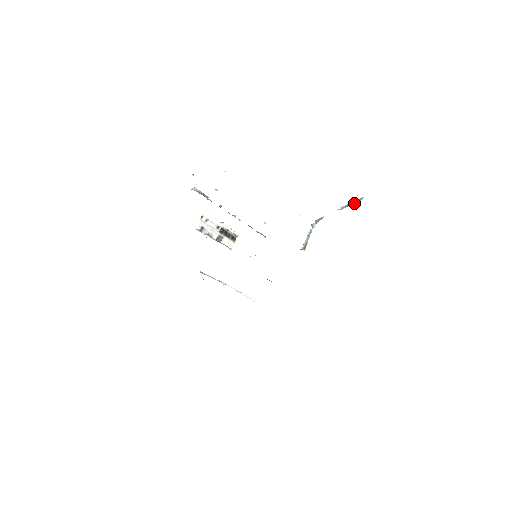
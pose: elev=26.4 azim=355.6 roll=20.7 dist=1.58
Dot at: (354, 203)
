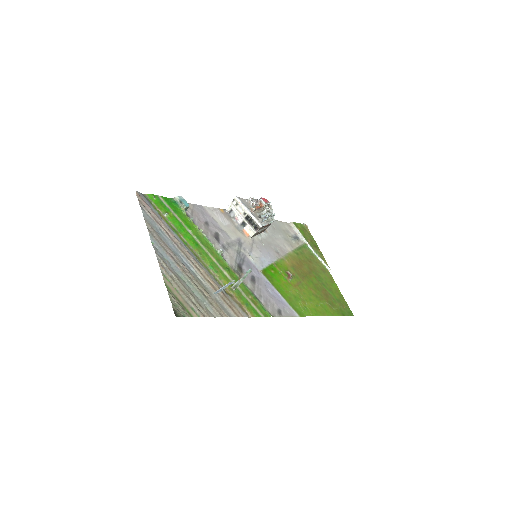
Dot at: (218, 290)
